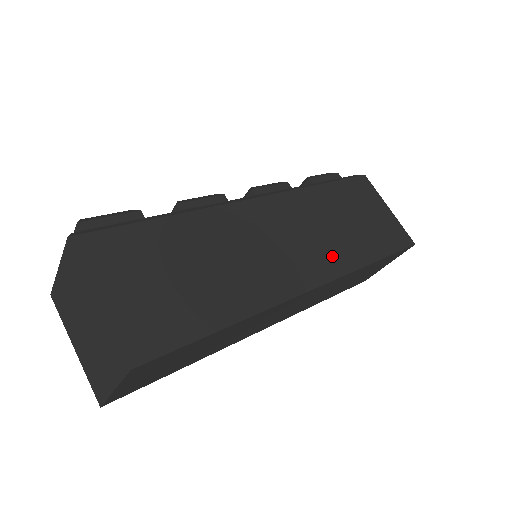
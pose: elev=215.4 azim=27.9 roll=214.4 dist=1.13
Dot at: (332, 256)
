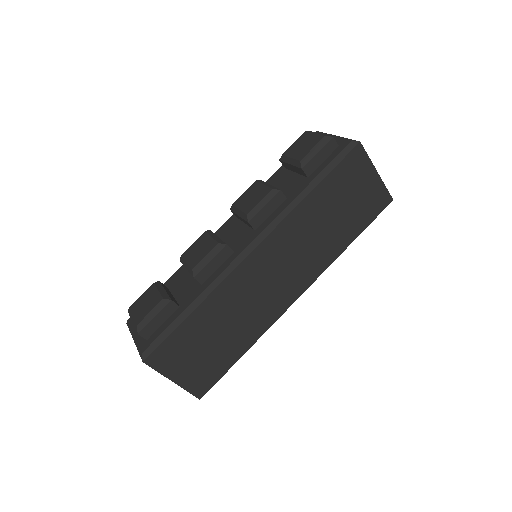
Dot at: (314, 263)
